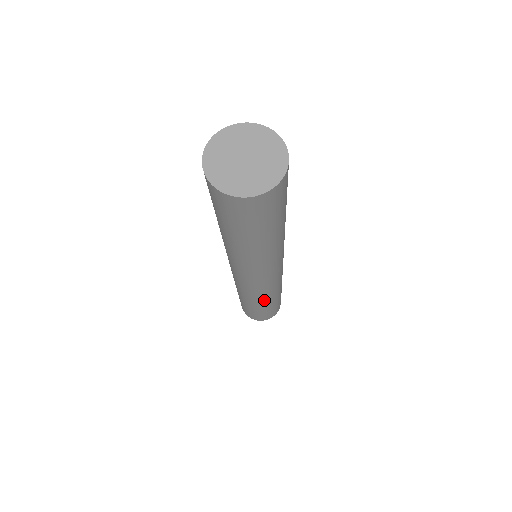
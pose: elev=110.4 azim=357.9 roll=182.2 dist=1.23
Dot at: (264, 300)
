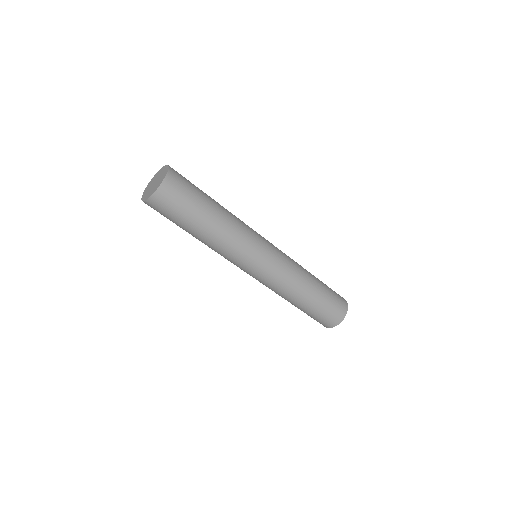
Dot at: (288, 296)
